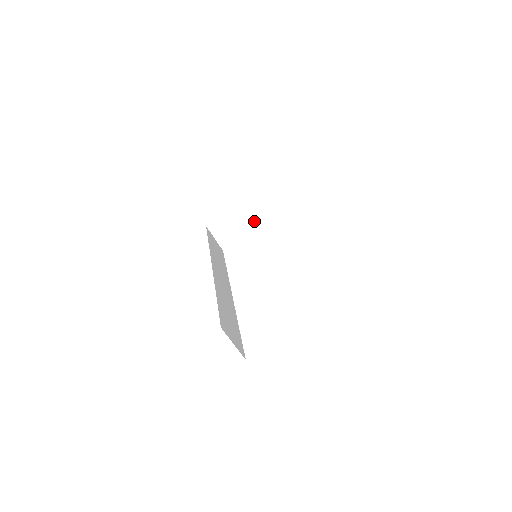
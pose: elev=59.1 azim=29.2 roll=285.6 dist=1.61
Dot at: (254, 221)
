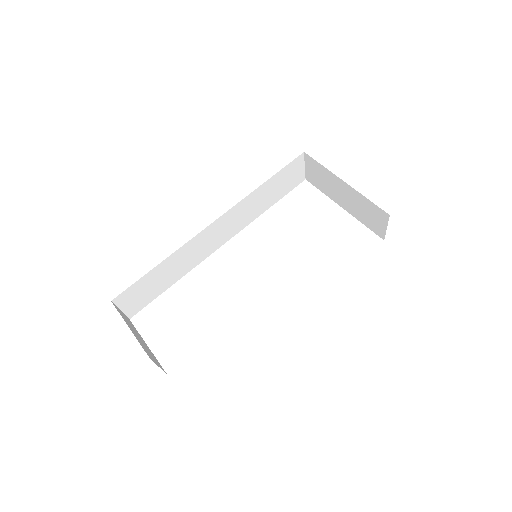
Dot at: (345, 201)
